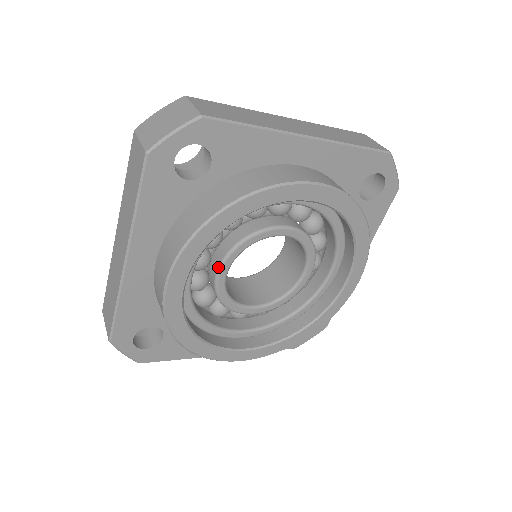
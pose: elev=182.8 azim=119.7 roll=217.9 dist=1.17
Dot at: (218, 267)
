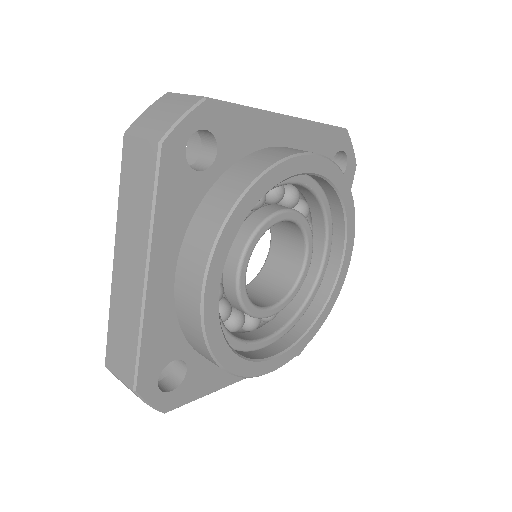
Dot at: (238, 266)
